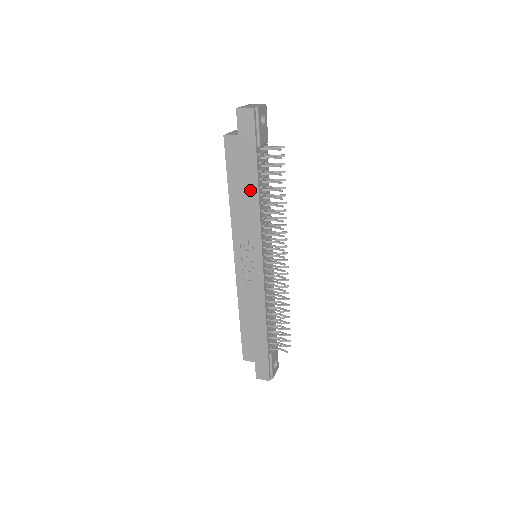
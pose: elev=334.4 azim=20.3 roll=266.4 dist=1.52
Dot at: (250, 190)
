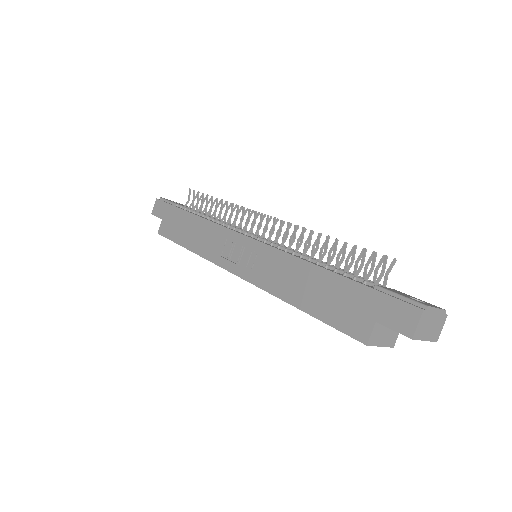
Dot at: (192, 224)
